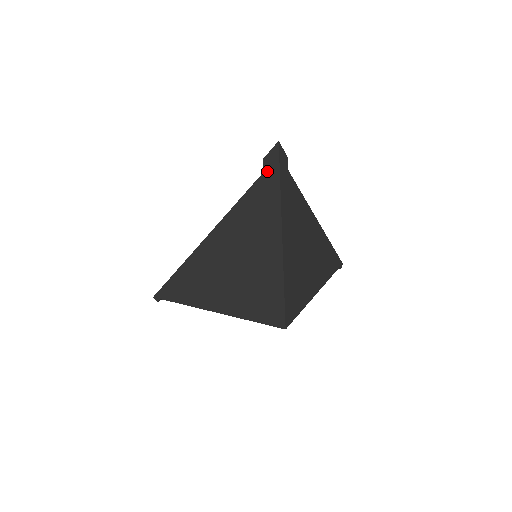
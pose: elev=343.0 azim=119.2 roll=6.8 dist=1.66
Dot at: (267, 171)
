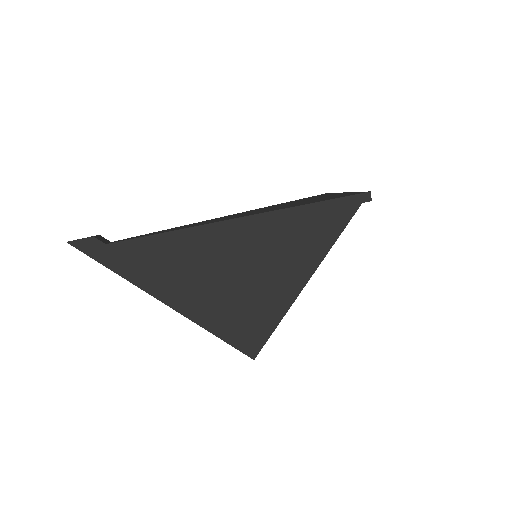
Dot at: occluded
